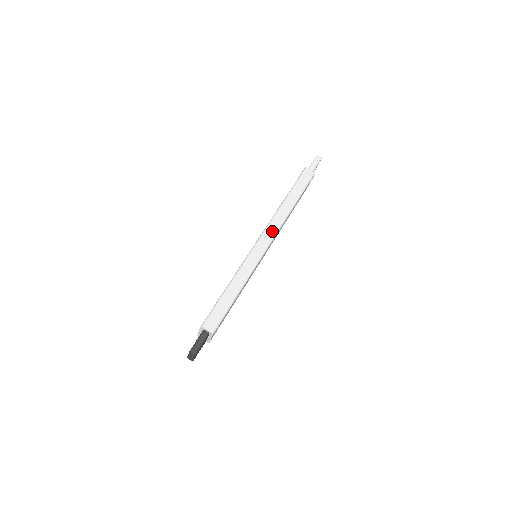
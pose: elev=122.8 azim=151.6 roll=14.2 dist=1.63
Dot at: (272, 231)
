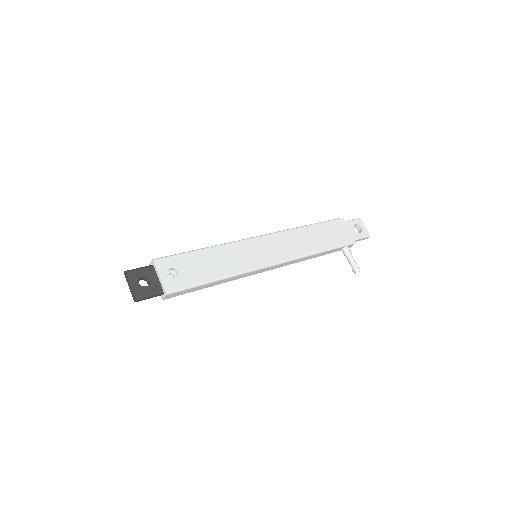
Dot at: occluded
